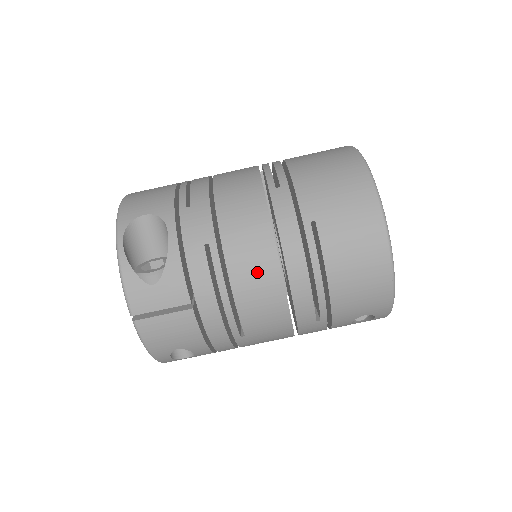
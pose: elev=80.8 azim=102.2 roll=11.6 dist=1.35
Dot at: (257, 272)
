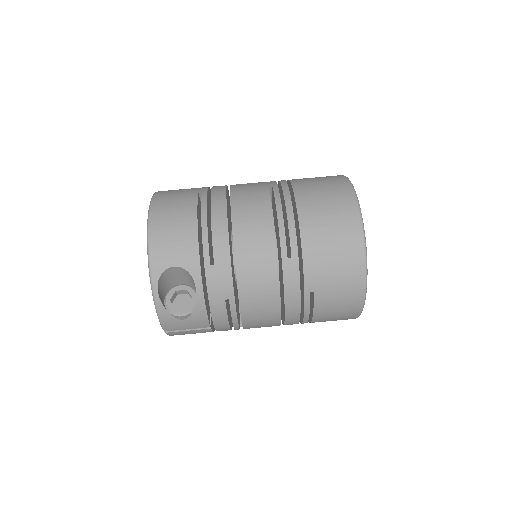
Dot at: (263, 316)
